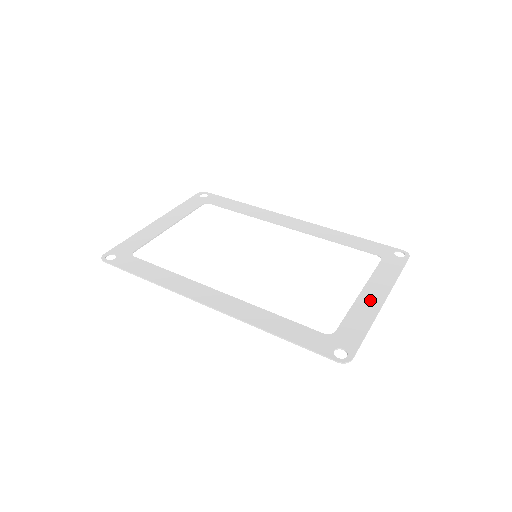
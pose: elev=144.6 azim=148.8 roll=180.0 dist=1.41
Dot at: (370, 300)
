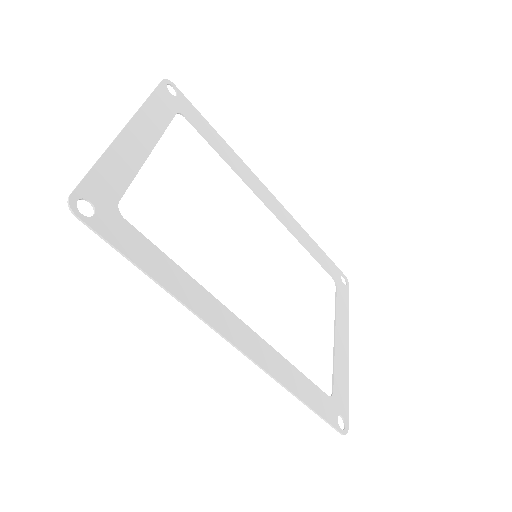
Dot at: (342, 346)
